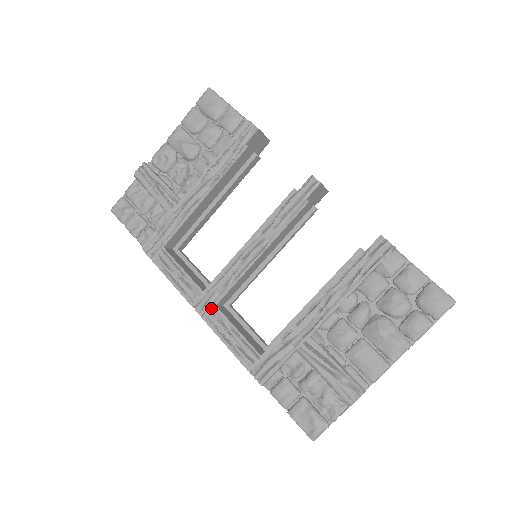
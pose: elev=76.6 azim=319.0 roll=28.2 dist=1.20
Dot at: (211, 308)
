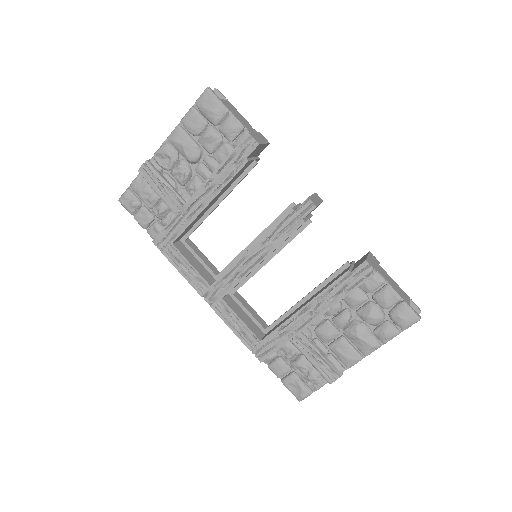
Dot at: (218, 300)
